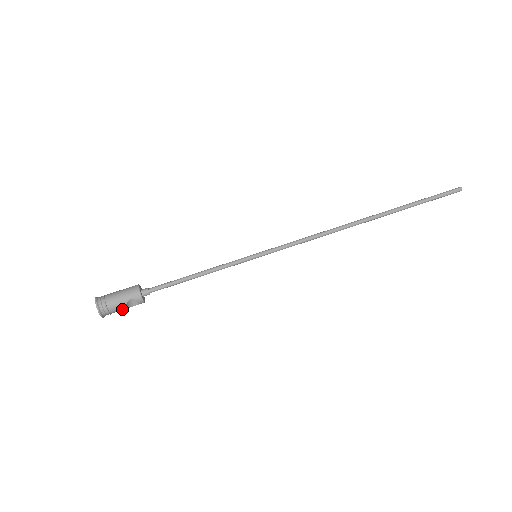
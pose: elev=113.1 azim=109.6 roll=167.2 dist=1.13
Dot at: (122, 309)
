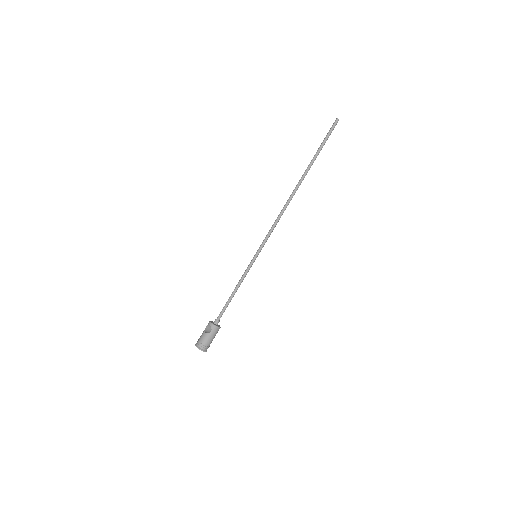
Dot at: occluded
